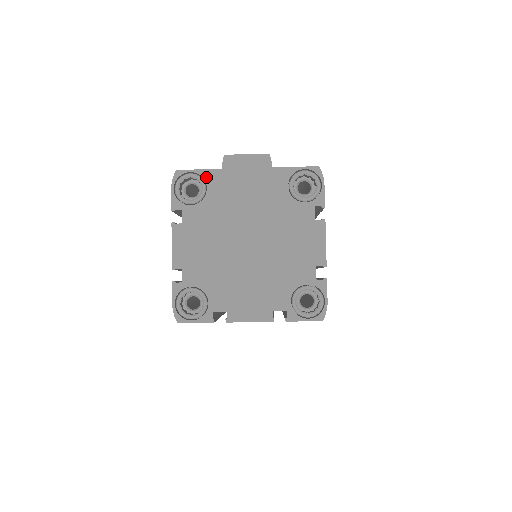
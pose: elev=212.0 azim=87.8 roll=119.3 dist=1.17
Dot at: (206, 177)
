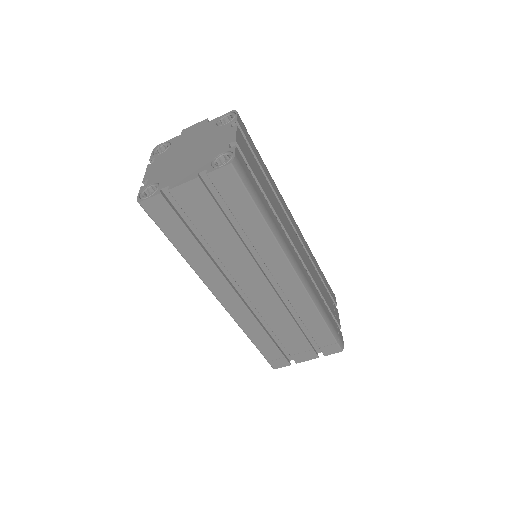
Dot at: (171, 141)
